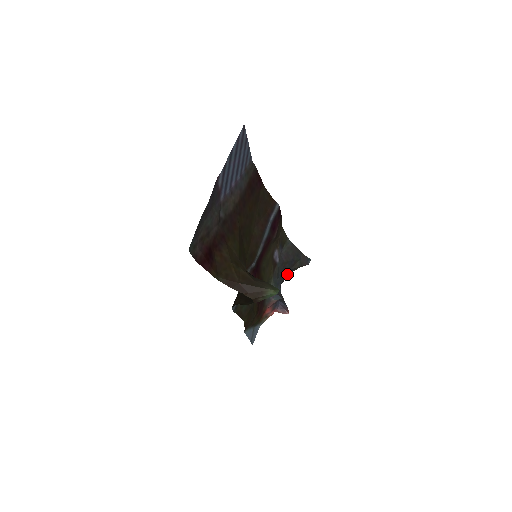
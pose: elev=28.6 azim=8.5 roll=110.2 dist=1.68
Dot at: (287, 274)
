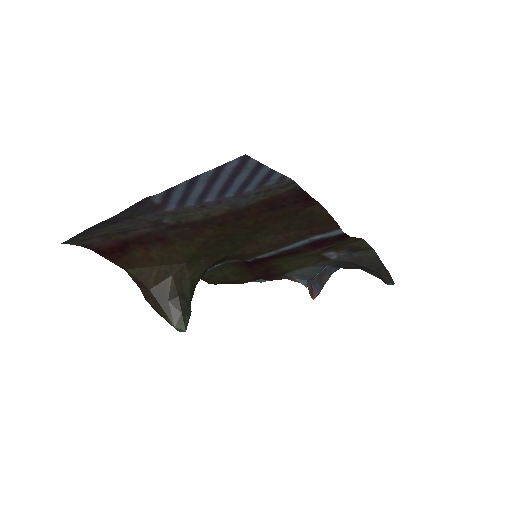
Dot at: (355, 268)
